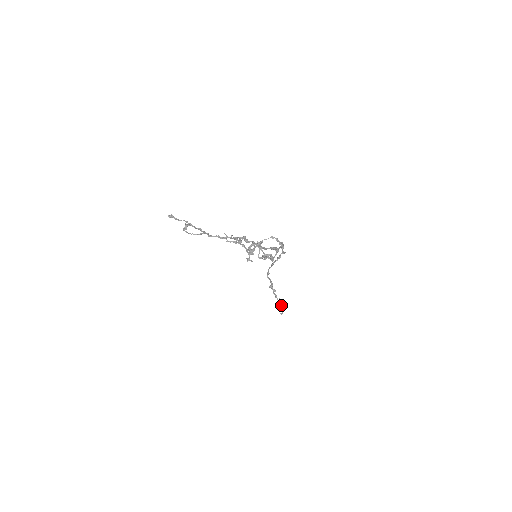
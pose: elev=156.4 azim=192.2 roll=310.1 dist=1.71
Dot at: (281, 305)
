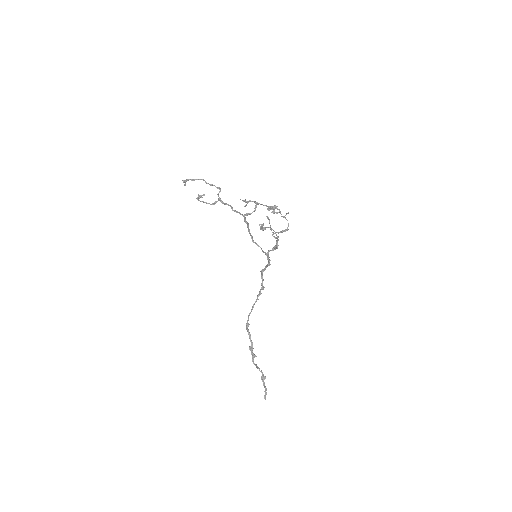
Dot at: (264, 378)
